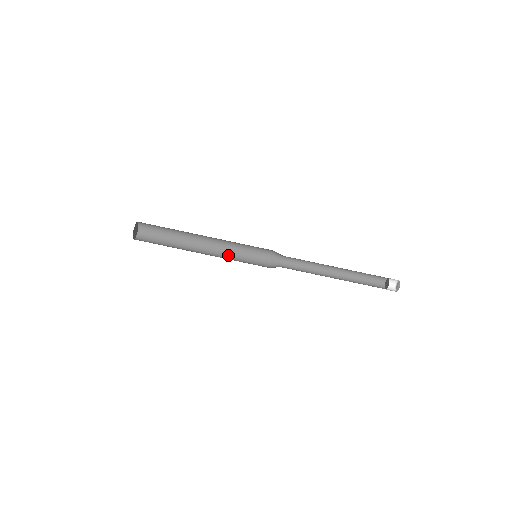
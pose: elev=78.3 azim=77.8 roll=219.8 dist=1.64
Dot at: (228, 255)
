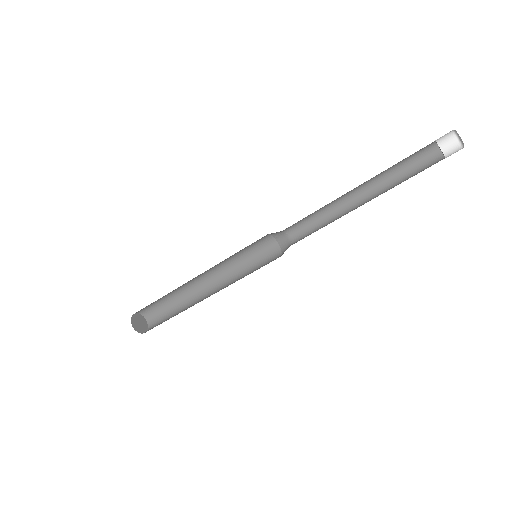
Dot at: (234, 280)
